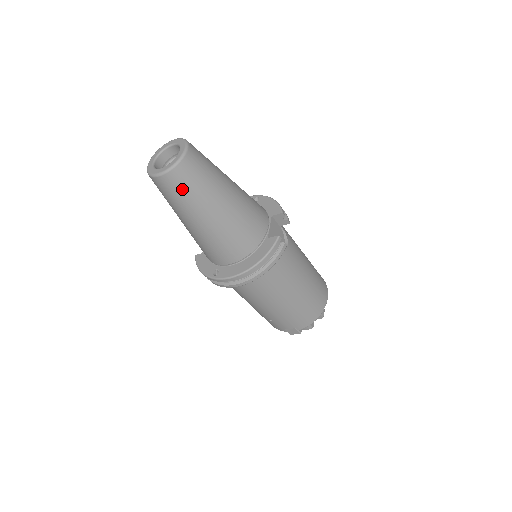
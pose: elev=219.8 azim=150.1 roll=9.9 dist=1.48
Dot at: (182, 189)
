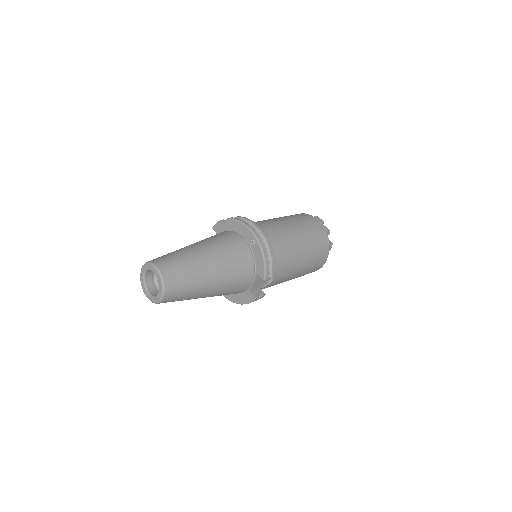
Dot at: occluded
